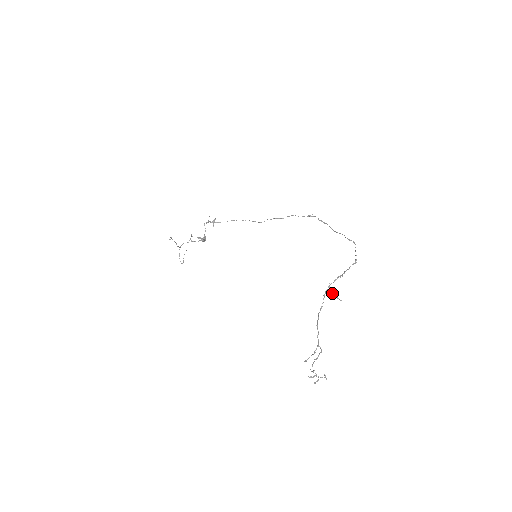
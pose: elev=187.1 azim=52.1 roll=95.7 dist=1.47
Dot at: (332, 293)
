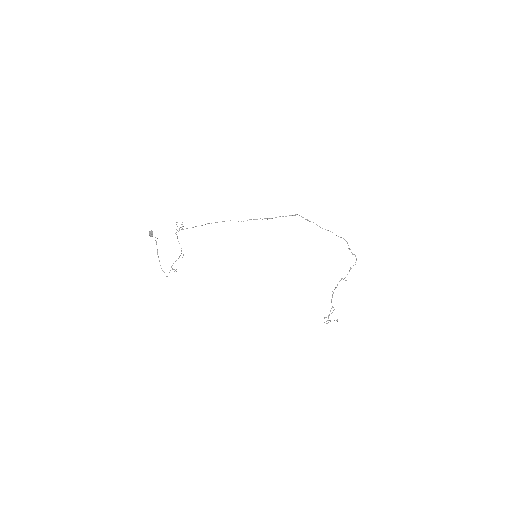
Dot at: (345, 280)
